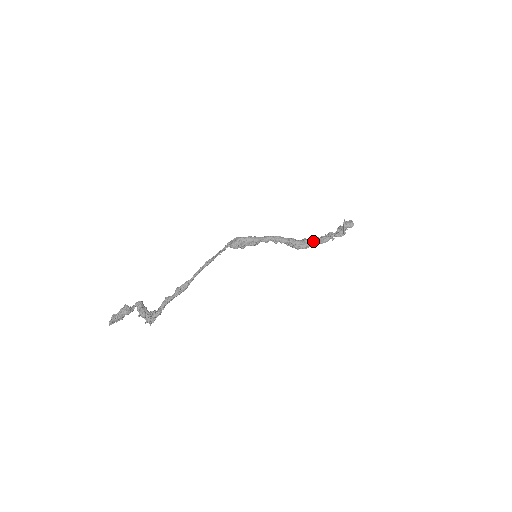
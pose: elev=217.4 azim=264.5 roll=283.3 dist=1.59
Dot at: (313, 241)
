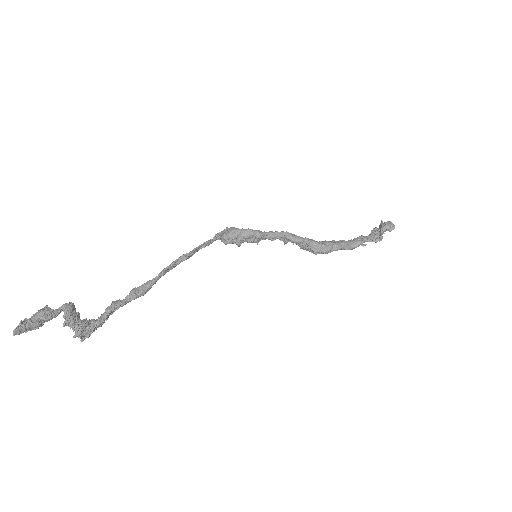
Dot at: (337, 244)
